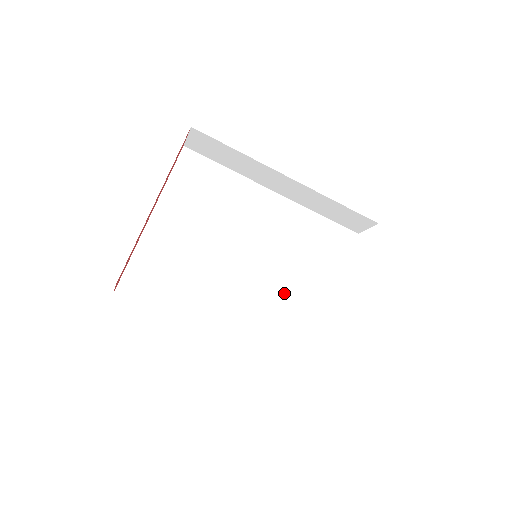
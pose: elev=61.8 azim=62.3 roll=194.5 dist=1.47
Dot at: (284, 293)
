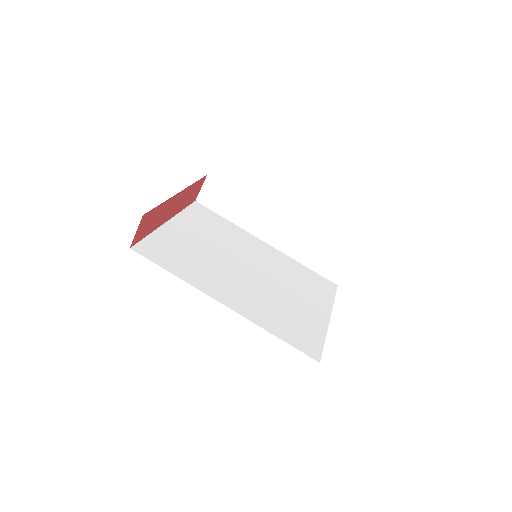
Dot at: (280, 298)
